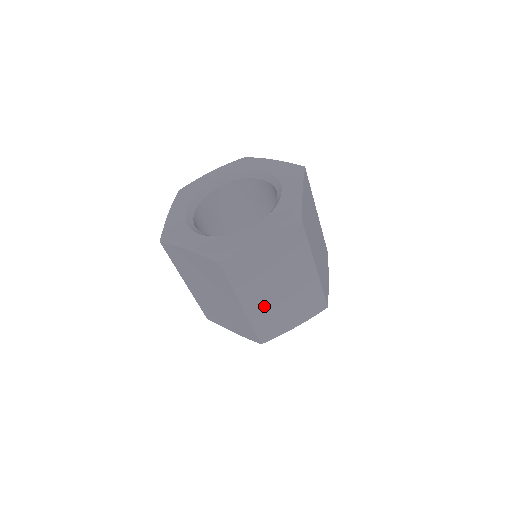
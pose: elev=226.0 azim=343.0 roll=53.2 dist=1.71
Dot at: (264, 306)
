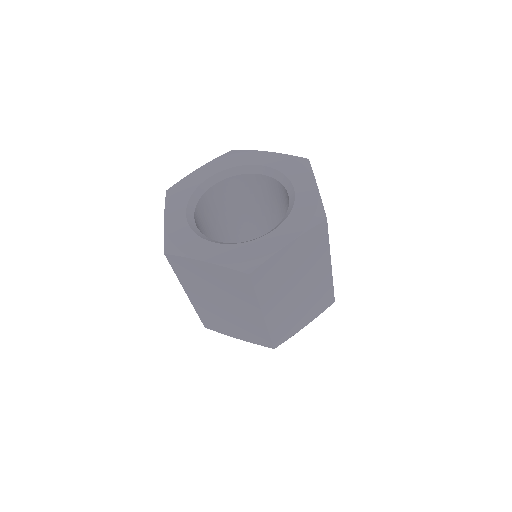
Dot at: (208, 307)
